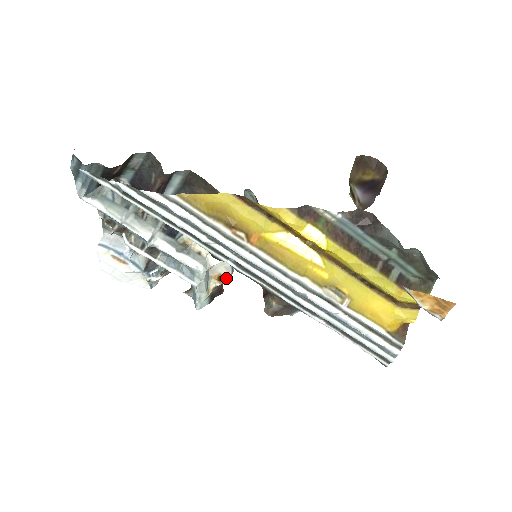
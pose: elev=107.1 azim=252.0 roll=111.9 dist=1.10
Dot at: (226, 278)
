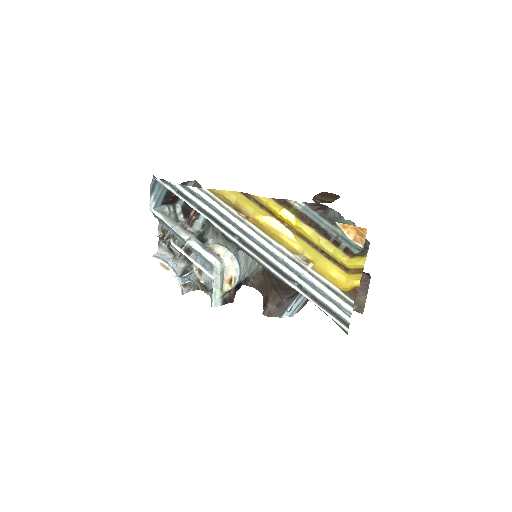
Dot at: (235, 280)
